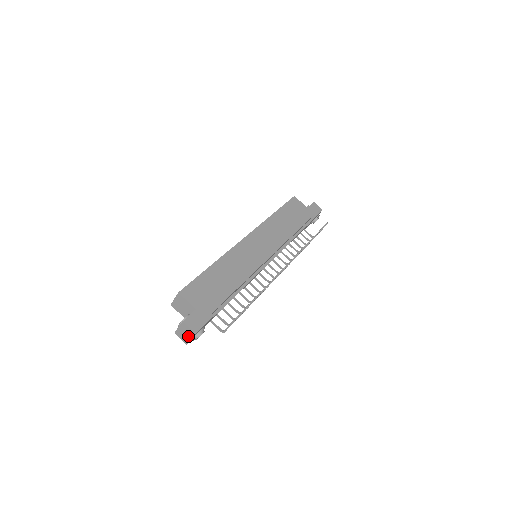
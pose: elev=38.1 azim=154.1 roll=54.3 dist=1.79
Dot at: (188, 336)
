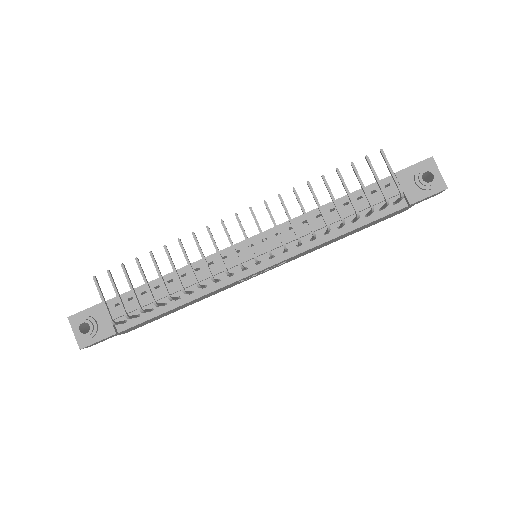
Dot at: occluded
